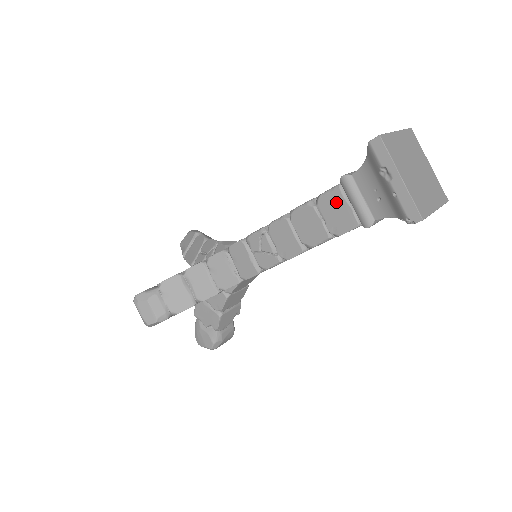
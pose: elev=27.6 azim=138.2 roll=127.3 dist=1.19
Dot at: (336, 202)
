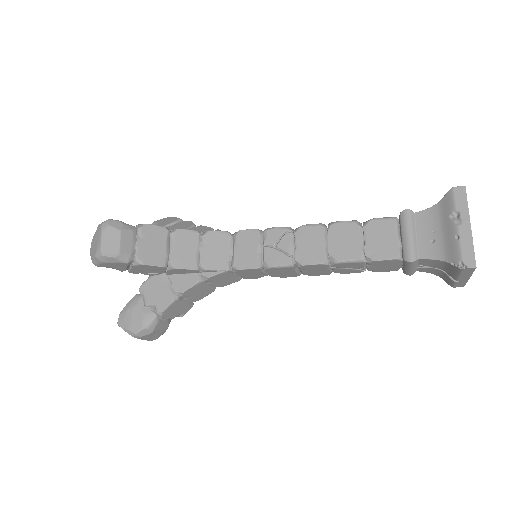
Dot at: (386, 230)
